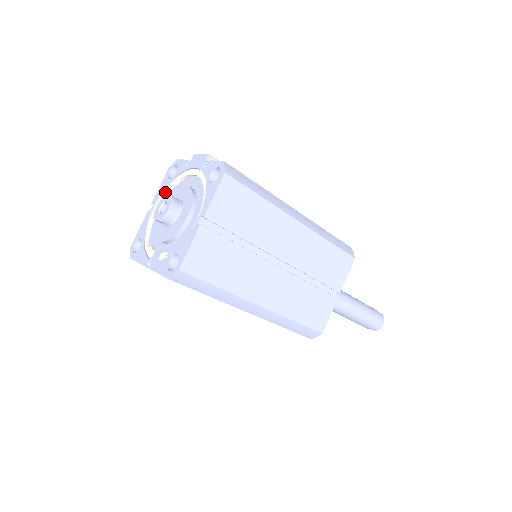
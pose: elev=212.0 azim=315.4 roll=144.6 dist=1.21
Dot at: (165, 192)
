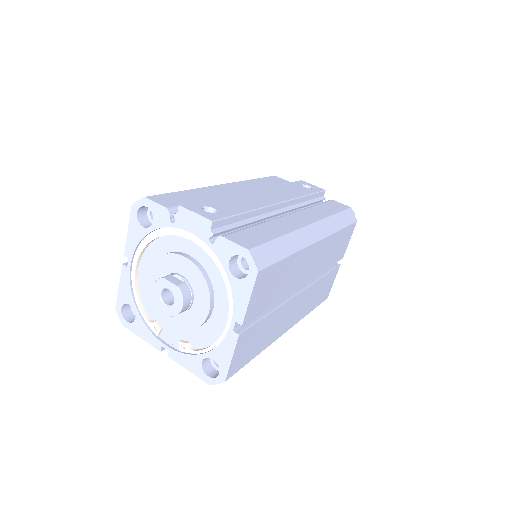
Dot at: (143, 245)
